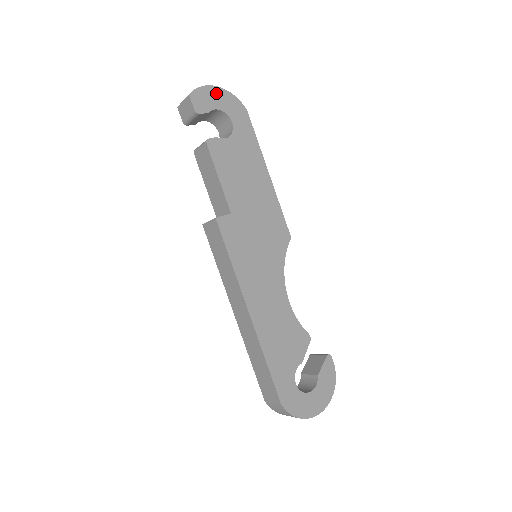
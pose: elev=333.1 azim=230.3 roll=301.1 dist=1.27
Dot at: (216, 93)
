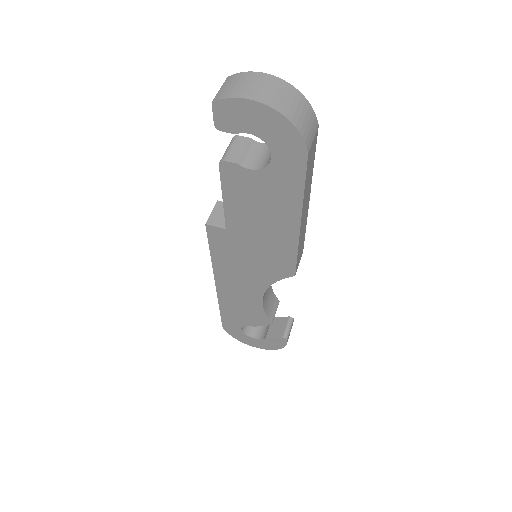
Dot at: (261, 114)
